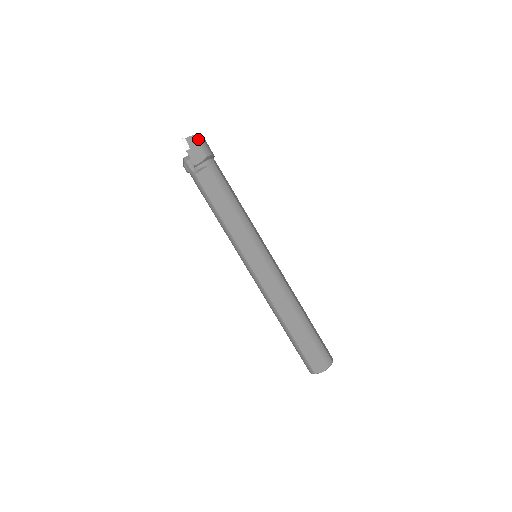
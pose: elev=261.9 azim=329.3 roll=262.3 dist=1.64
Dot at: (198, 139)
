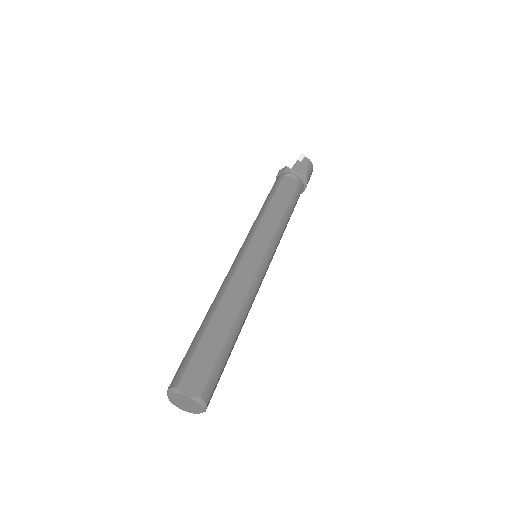
Dot at: (311, 166)
